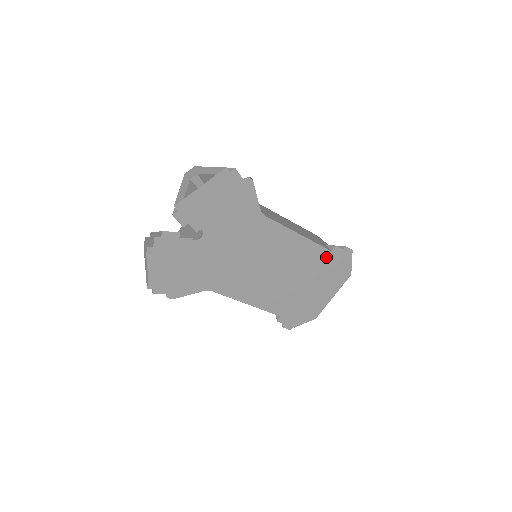
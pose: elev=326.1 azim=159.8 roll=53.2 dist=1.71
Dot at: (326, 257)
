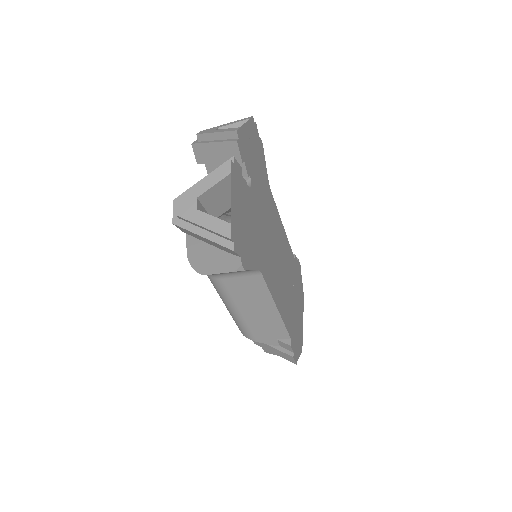
Dot at: (294, 265)
